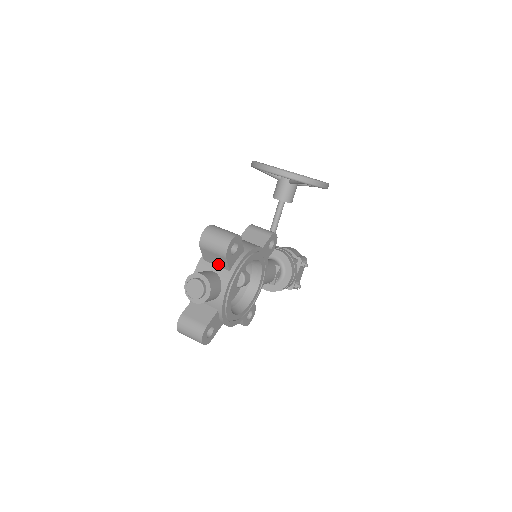
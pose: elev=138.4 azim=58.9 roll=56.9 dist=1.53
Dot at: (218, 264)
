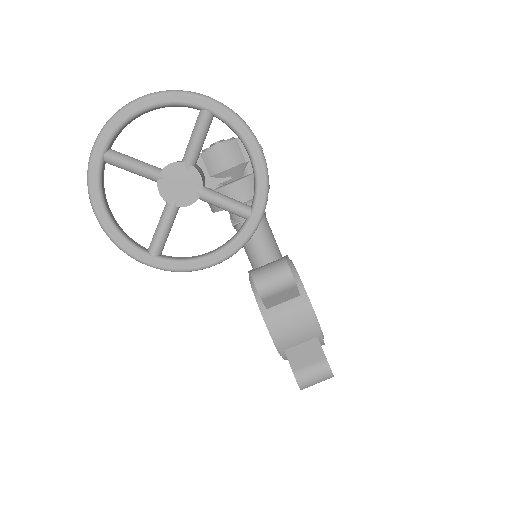
Dot at: occluded
